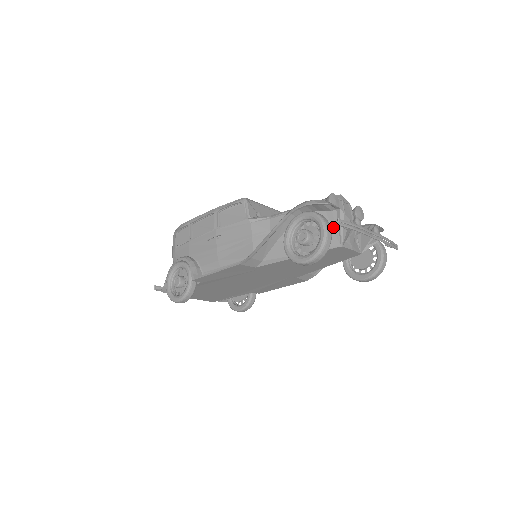
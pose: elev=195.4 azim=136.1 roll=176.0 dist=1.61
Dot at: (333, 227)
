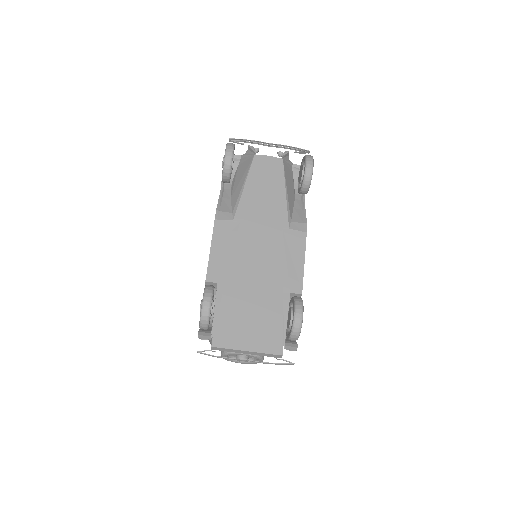
Dot at: (245, 160)
